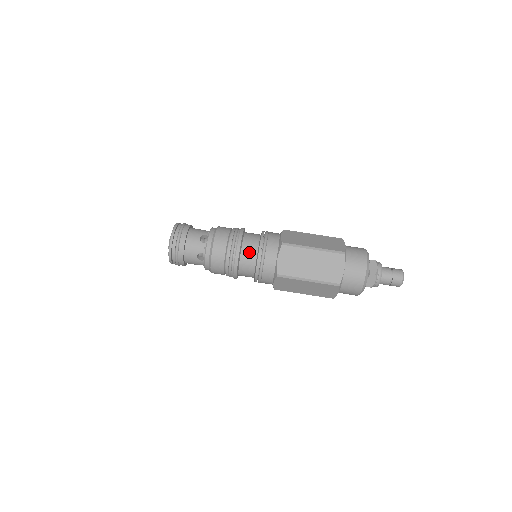
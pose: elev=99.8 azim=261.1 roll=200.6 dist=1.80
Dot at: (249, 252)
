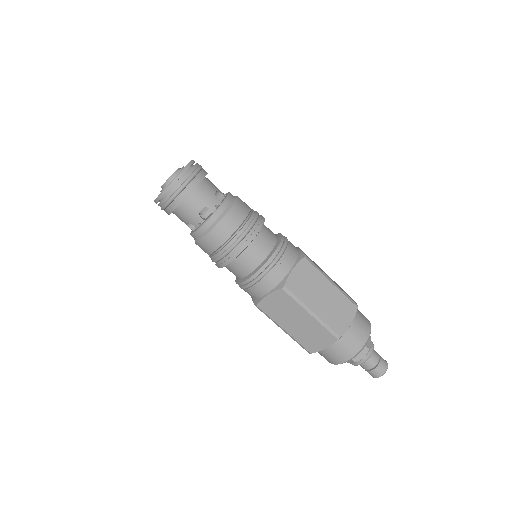
Dot at: (244, 265)
